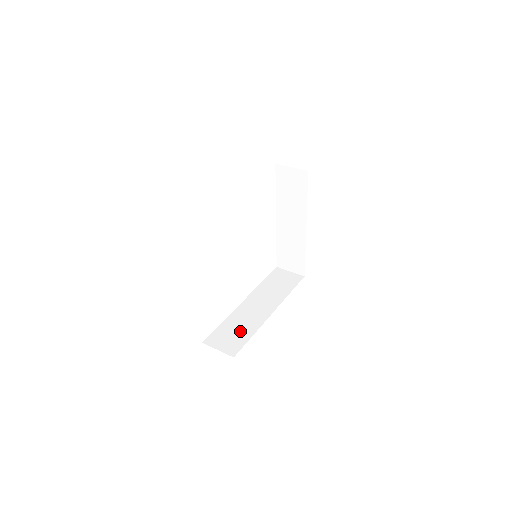
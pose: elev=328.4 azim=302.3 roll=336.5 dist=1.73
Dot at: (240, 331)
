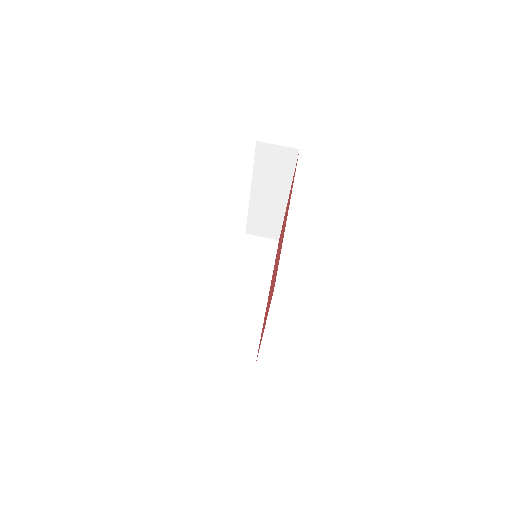
Dot at: (247, 330)
